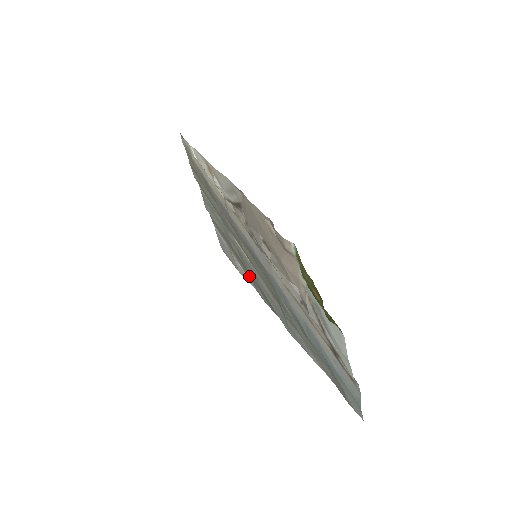
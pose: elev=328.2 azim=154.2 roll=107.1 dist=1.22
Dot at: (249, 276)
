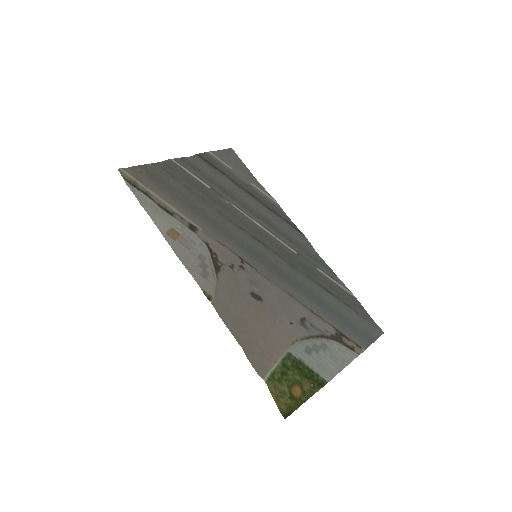
Dot at: (265, 202)
